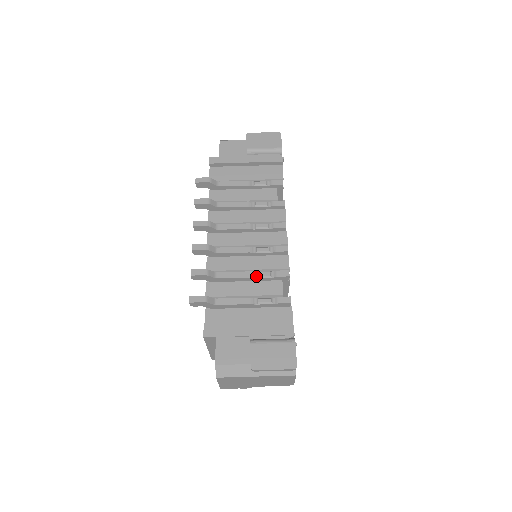
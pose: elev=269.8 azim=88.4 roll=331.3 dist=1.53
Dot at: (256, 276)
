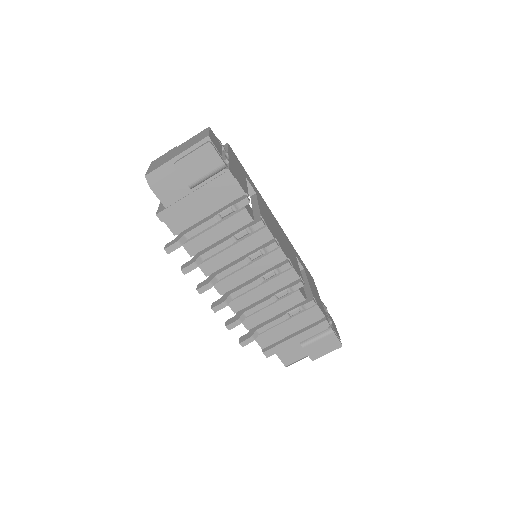
Dot at: (277, 298)
